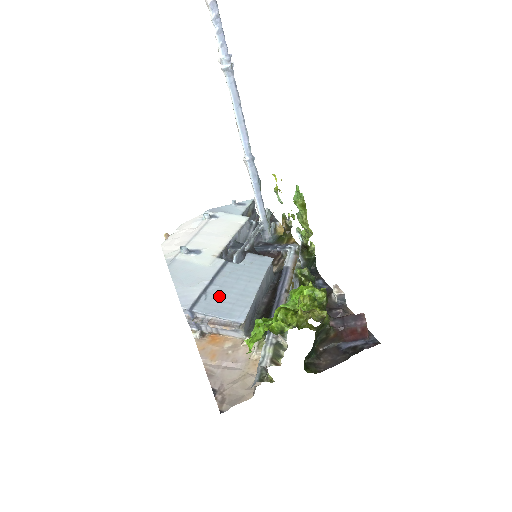
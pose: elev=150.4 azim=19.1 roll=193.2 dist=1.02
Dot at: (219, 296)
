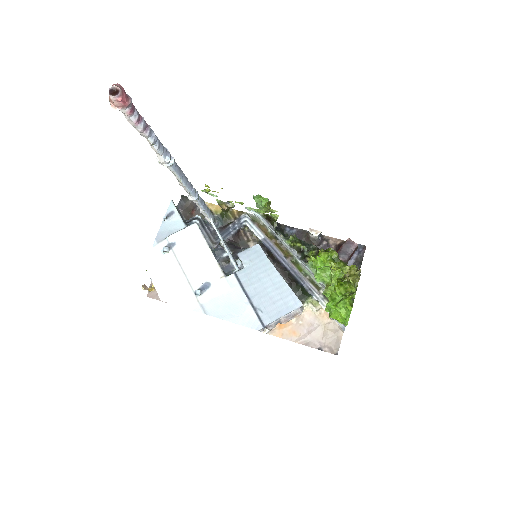
Dot at: (266, 302)
